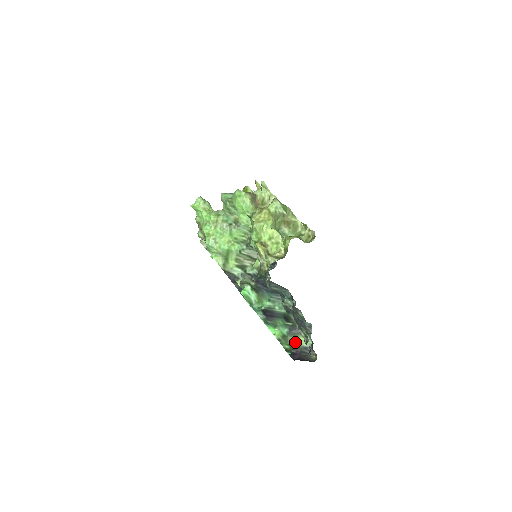
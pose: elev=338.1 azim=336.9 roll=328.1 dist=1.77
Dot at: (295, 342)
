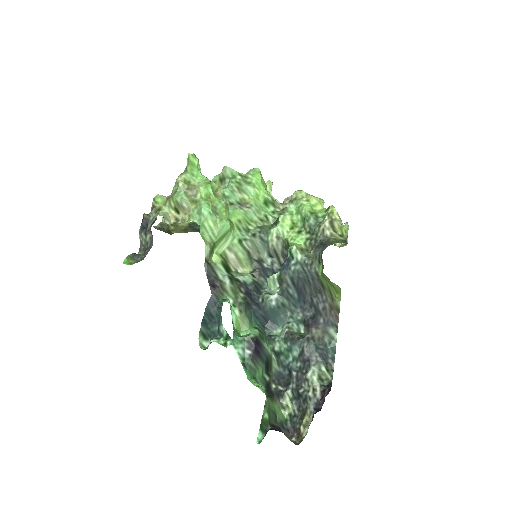
Dot at: (273, 410)
